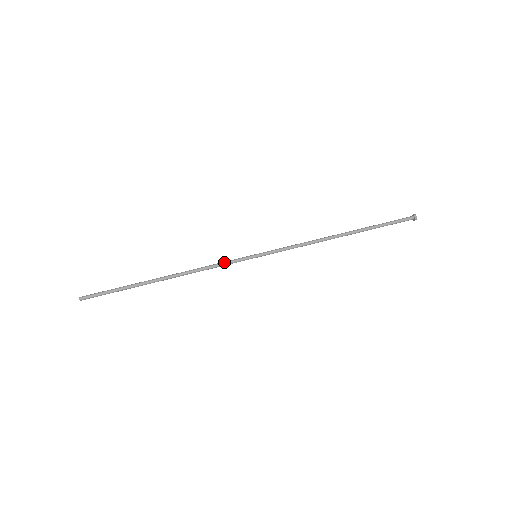
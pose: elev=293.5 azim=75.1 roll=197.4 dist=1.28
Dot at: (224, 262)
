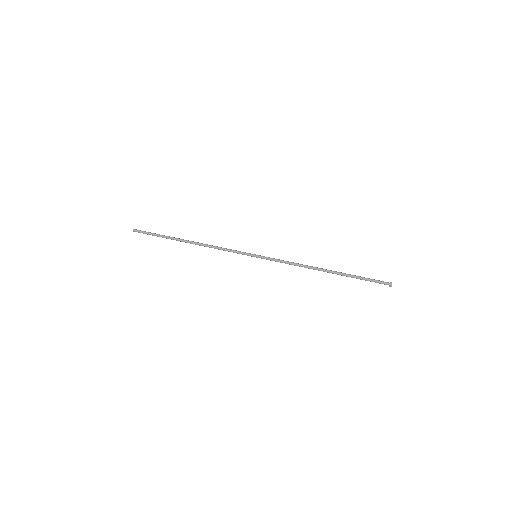
Dot at: (233, 250)
